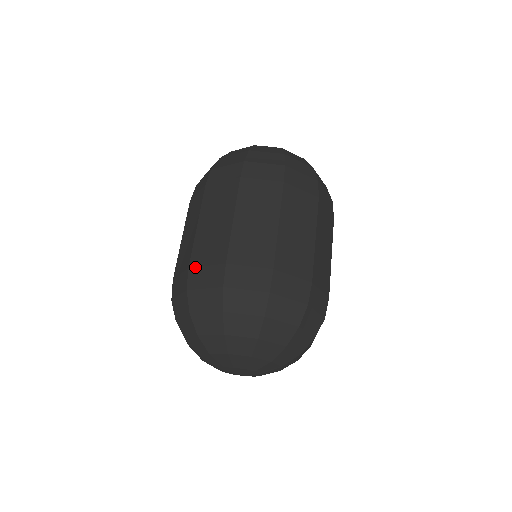
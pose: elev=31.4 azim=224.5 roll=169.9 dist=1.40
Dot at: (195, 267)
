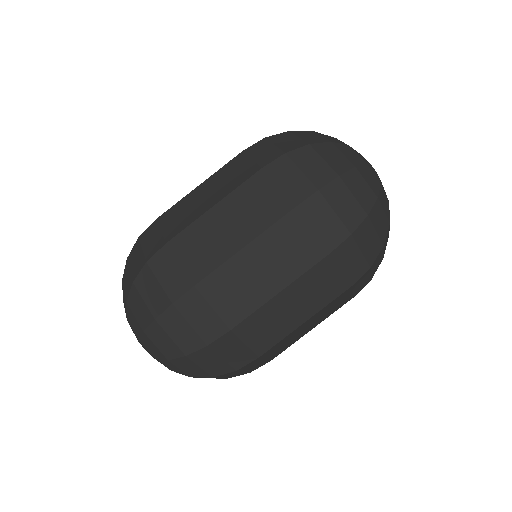
Dot at: (236, 336)
